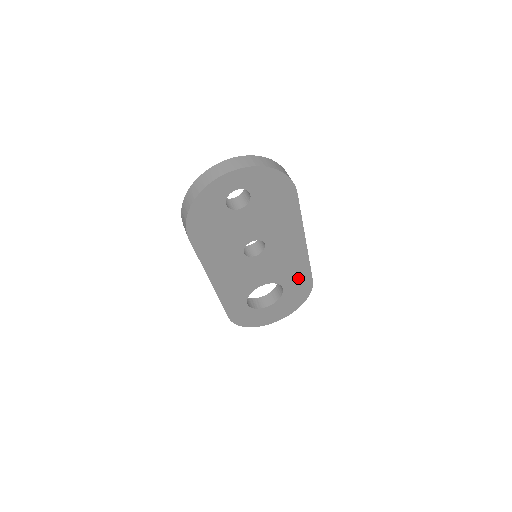
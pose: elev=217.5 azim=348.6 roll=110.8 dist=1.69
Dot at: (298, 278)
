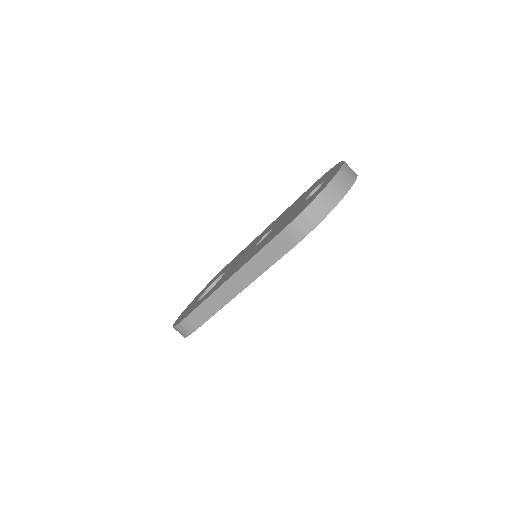
Dot at: occluded
